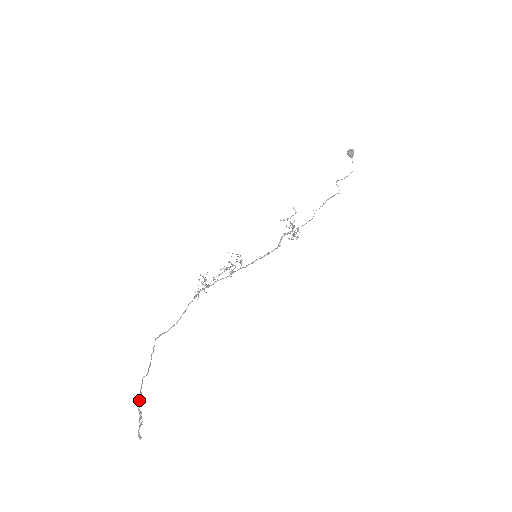
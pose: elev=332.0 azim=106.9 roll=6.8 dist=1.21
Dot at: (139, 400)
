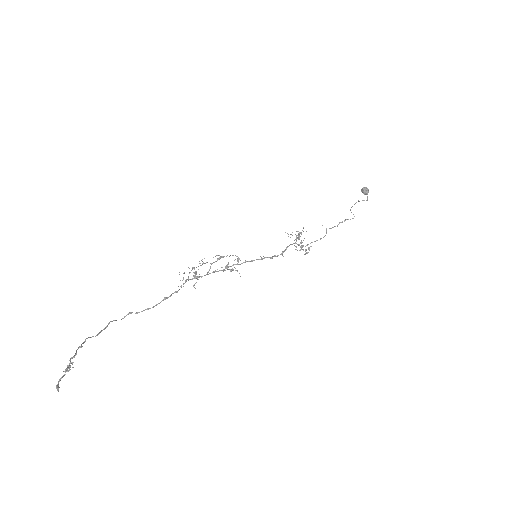
Dot at: occluded
